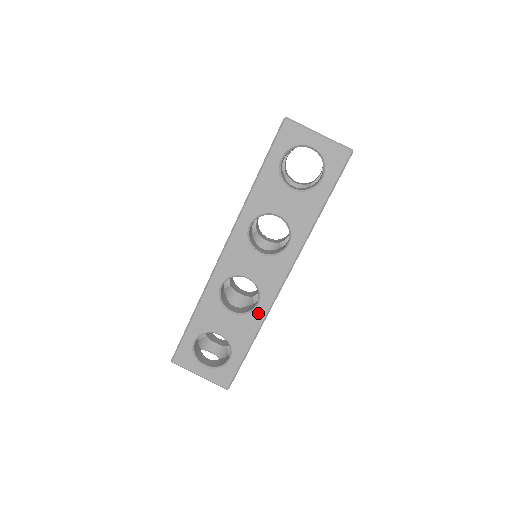
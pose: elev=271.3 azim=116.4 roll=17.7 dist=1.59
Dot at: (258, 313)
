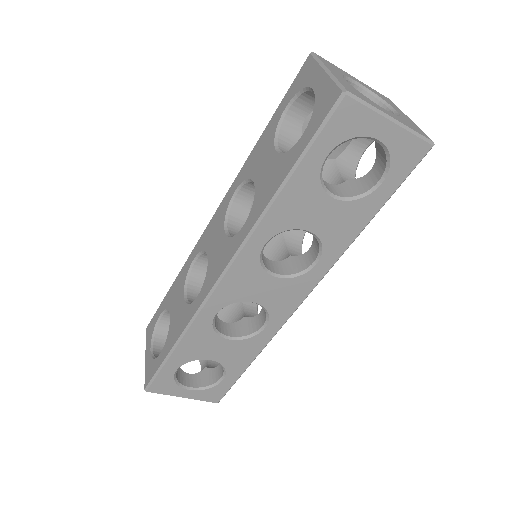
Dot at: (193, 308)
